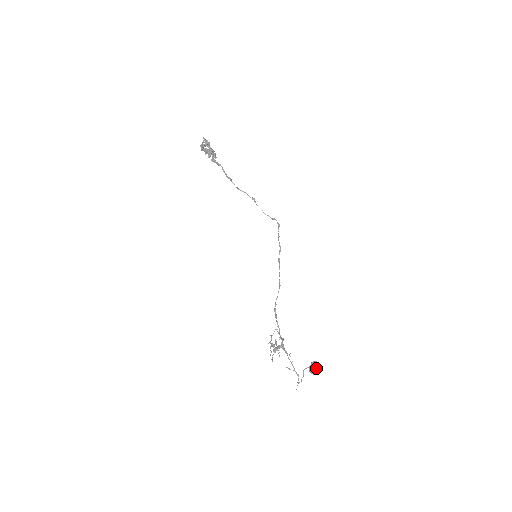
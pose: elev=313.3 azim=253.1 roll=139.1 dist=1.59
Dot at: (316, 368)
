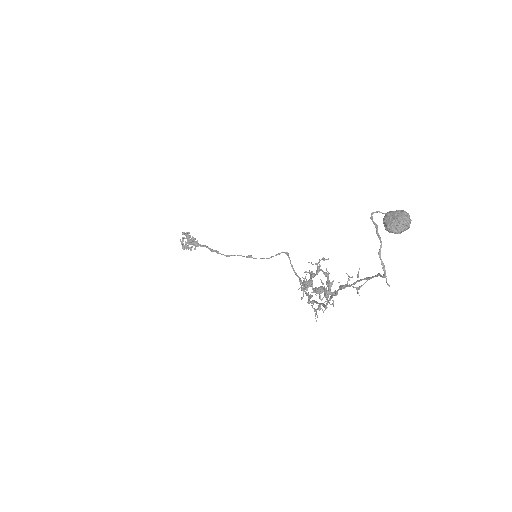
Dot at: (397, 212)
